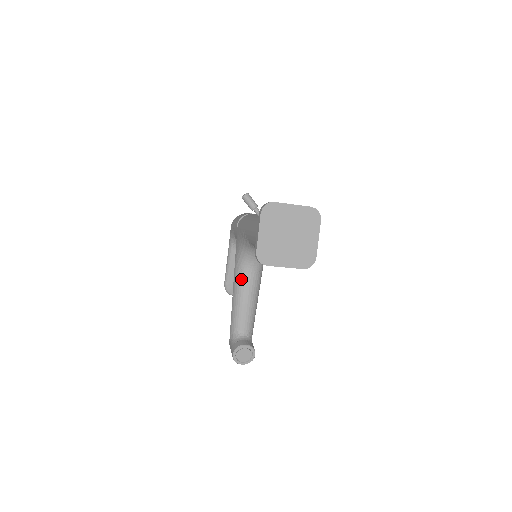
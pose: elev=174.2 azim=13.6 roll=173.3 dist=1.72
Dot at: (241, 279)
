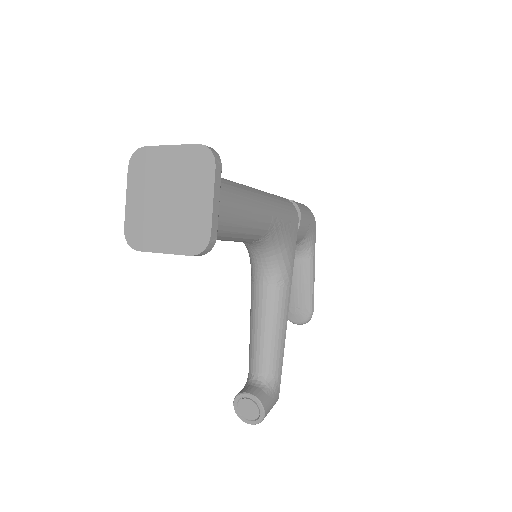
Dot at: (253, 293)
